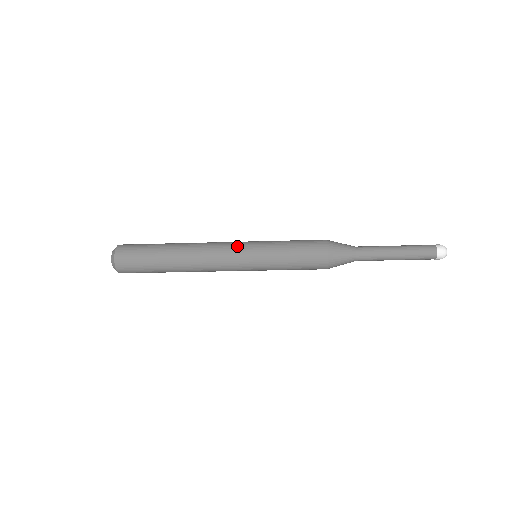
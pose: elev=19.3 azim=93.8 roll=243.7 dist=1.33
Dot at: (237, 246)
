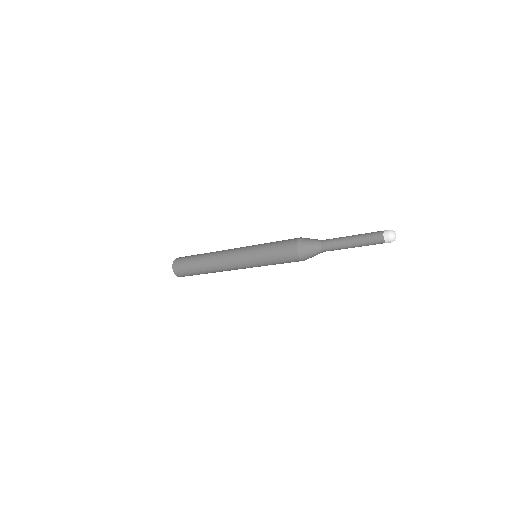
Dot at: (240, 250)
